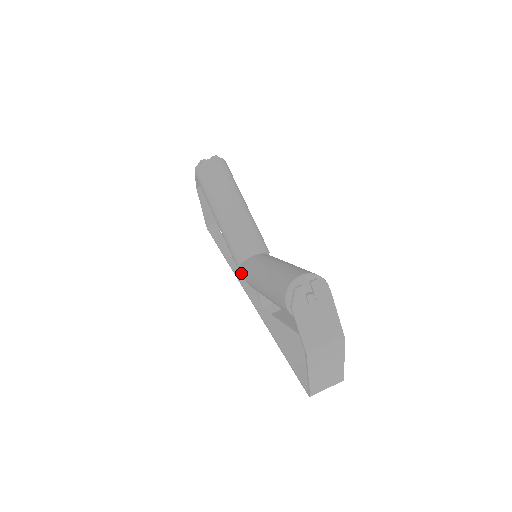
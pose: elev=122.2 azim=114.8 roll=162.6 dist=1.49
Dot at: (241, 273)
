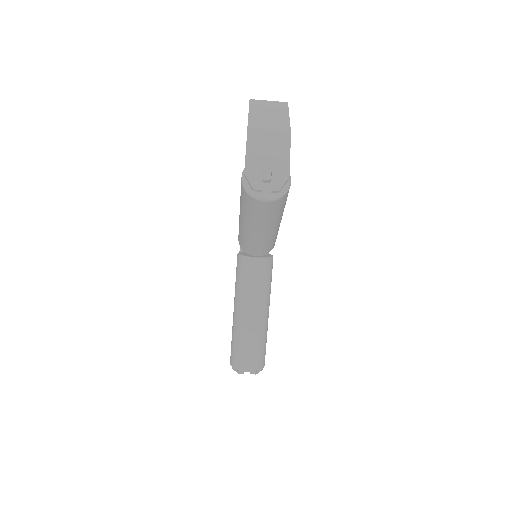
Dot at: occluded
